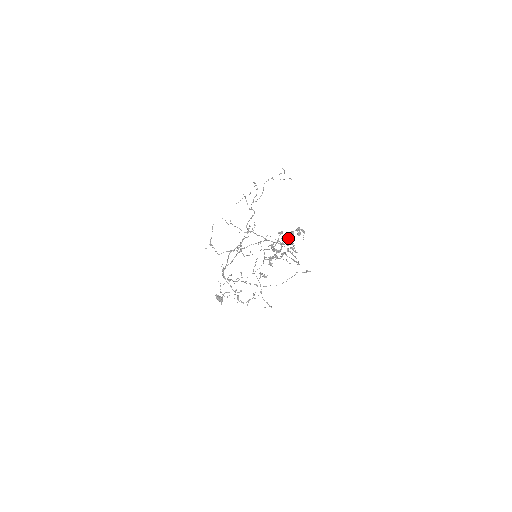
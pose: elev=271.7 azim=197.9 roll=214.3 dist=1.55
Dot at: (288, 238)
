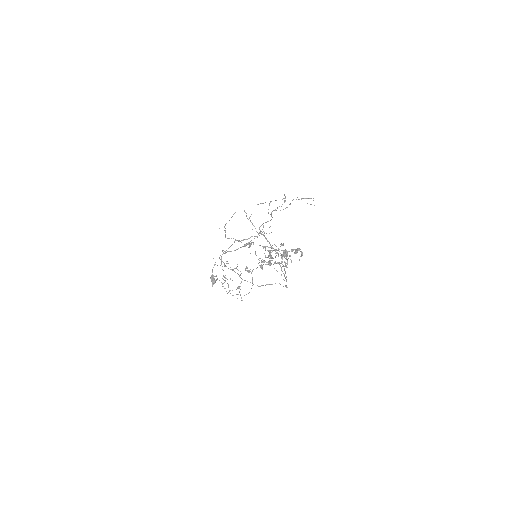
Dot at: occluded
